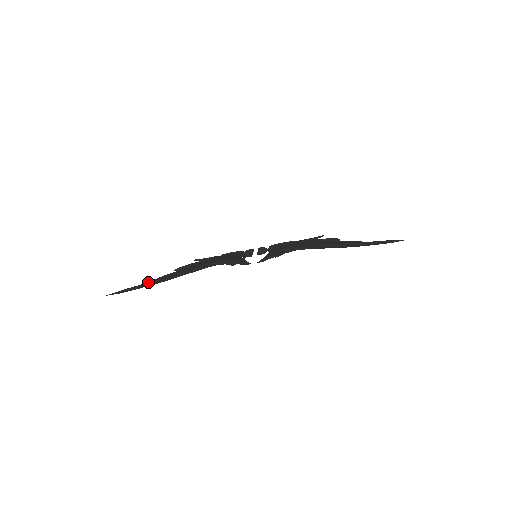
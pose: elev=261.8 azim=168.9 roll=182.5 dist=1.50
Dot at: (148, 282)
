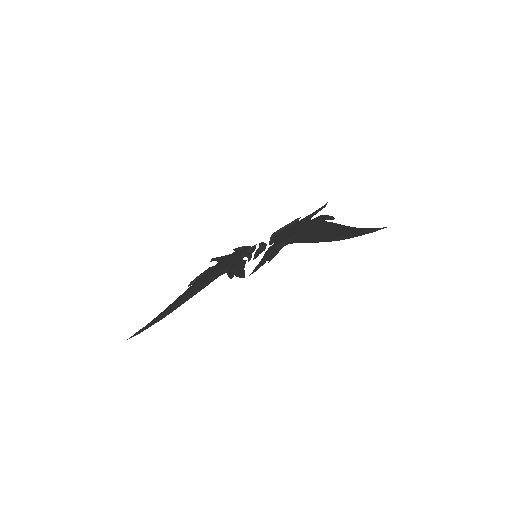
Dot at: (160, 315)
